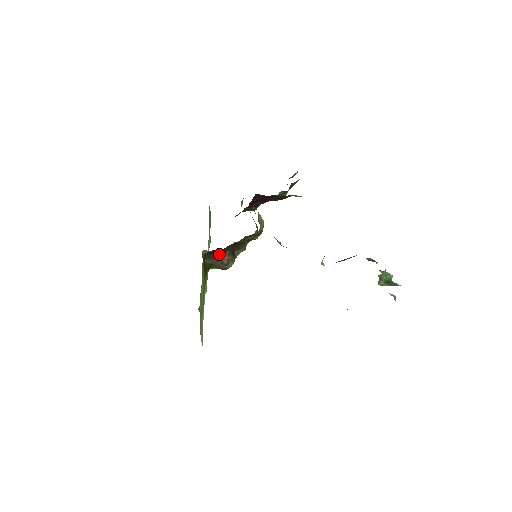
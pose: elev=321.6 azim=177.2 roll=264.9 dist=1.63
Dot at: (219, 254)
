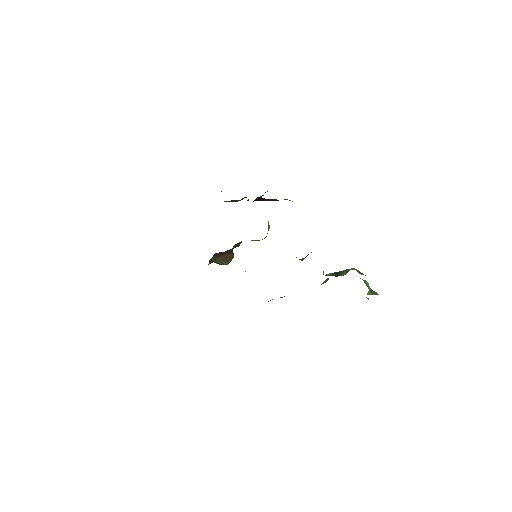
Dot at: (224, 253)
